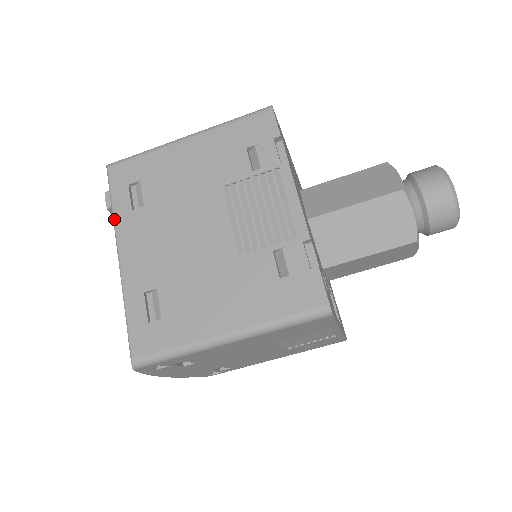
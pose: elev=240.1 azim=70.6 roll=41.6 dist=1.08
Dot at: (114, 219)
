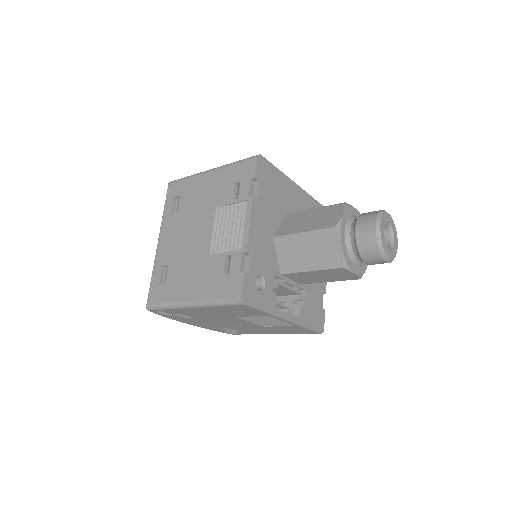
Dot at: (162, 218)
